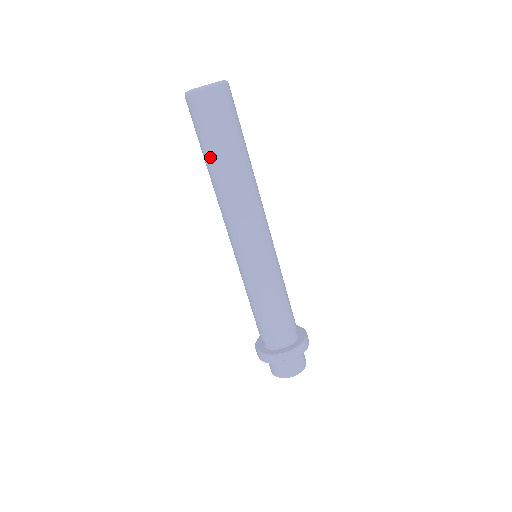
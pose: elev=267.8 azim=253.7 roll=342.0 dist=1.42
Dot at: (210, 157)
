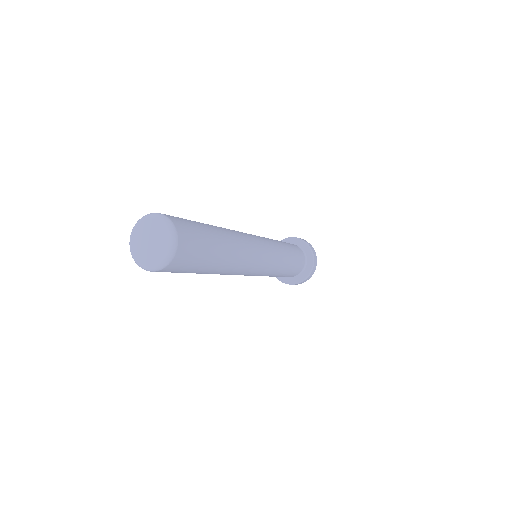
Dot at: occluded
